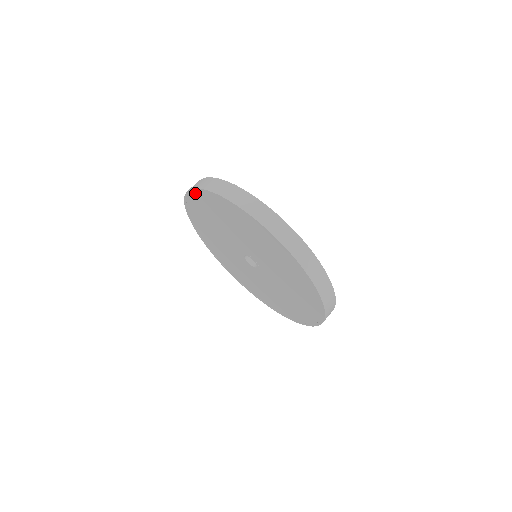
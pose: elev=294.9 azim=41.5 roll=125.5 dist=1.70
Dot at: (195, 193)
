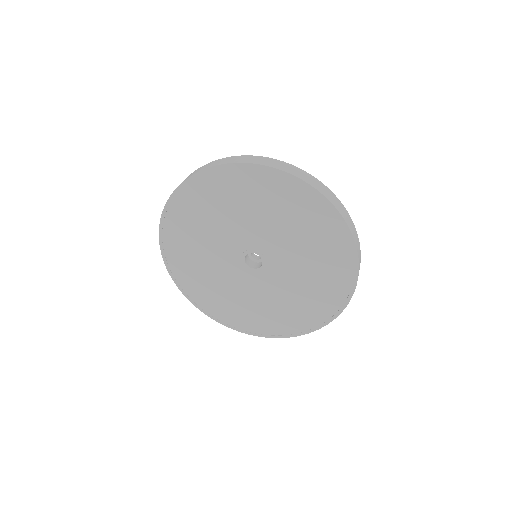
Dot at: (192, 183)
